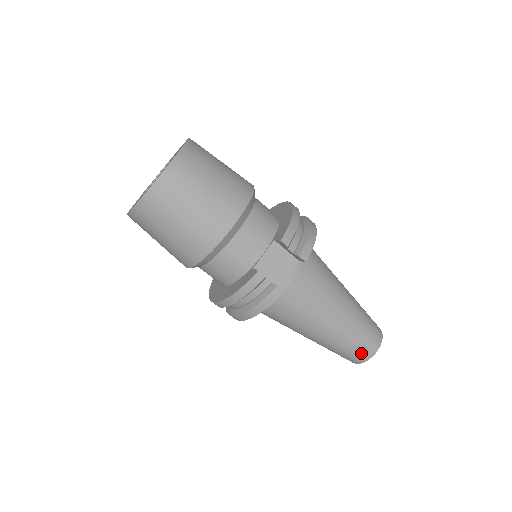
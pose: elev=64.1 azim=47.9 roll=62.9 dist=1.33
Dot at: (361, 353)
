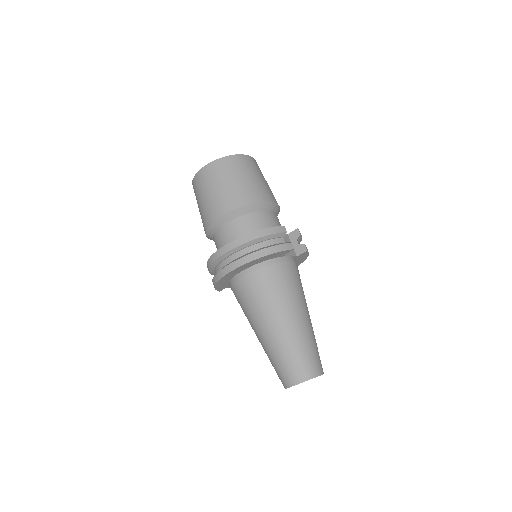
Dot at: (311, 365)
